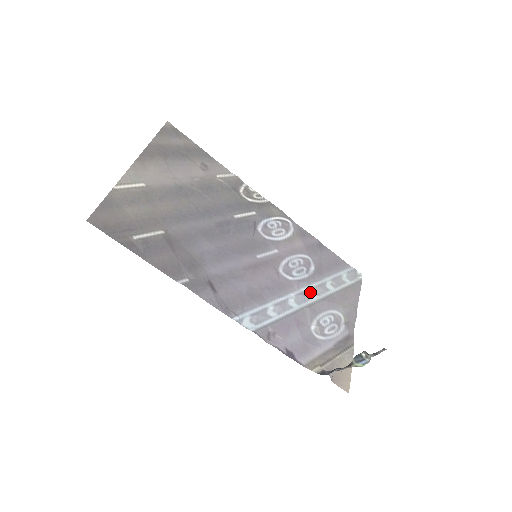
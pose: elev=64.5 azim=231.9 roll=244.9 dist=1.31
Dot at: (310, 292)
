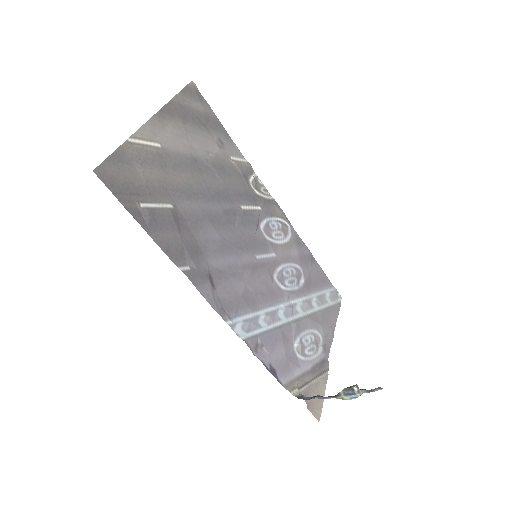
Dot at: (298, 306)
